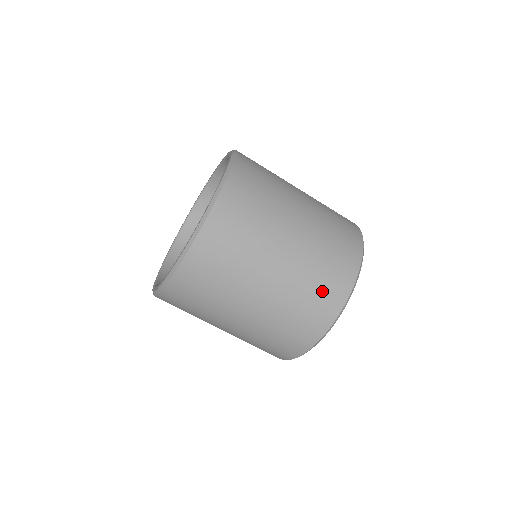
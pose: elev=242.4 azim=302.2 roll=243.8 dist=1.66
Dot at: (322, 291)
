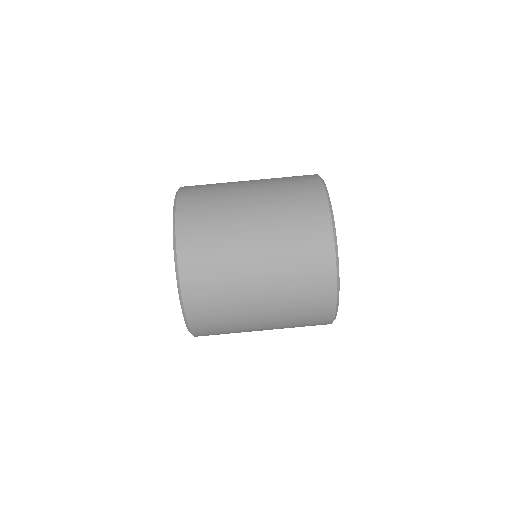
Dot at: occluded
